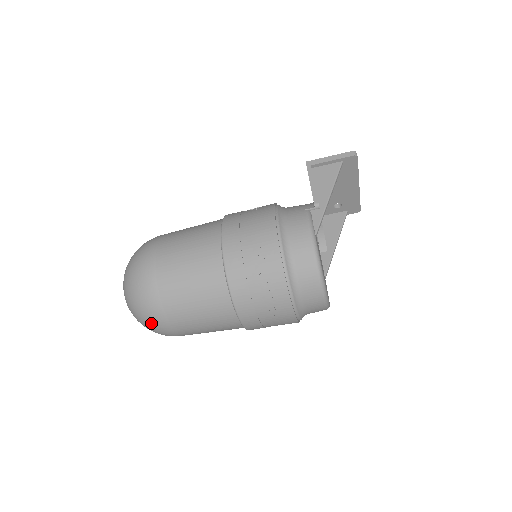
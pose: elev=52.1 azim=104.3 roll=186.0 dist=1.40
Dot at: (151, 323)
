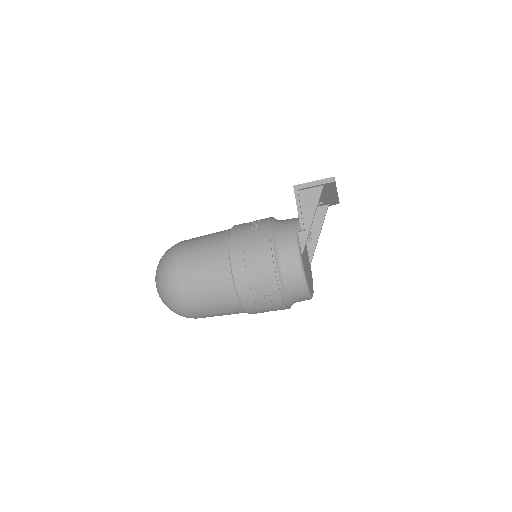
Dot at: (182, 315)
